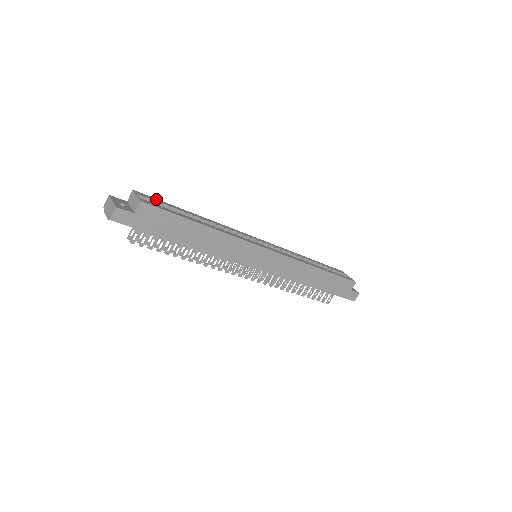
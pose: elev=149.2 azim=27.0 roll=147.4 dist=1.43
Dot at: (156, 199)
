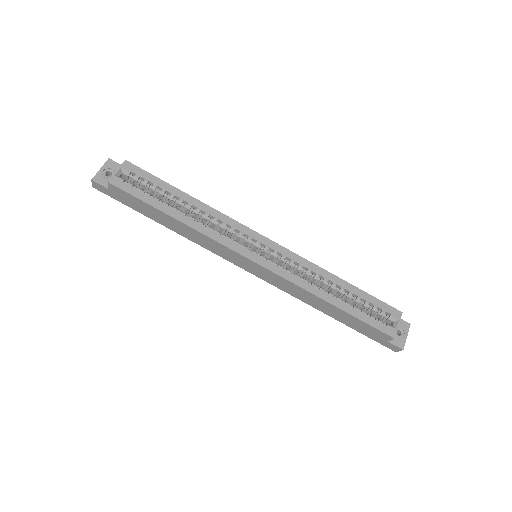
Dot at: (146, 173)
